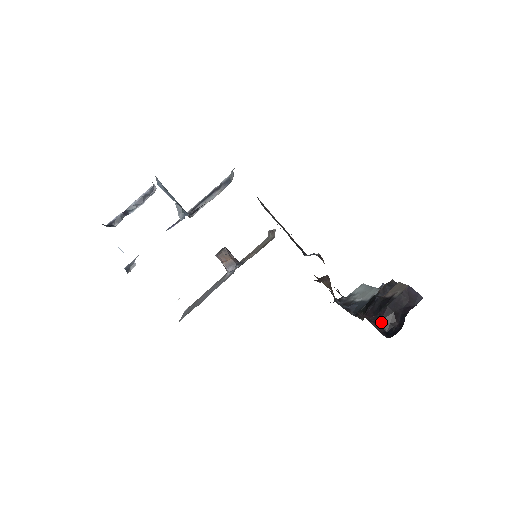
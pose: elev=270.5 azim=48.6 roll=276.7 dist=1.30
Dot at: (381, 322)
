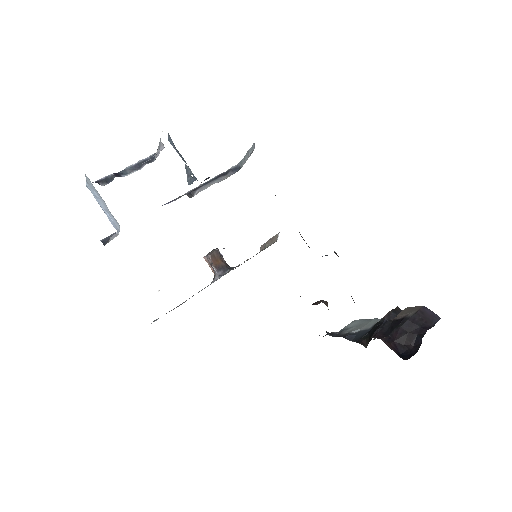
Dot at: (394, 343)
